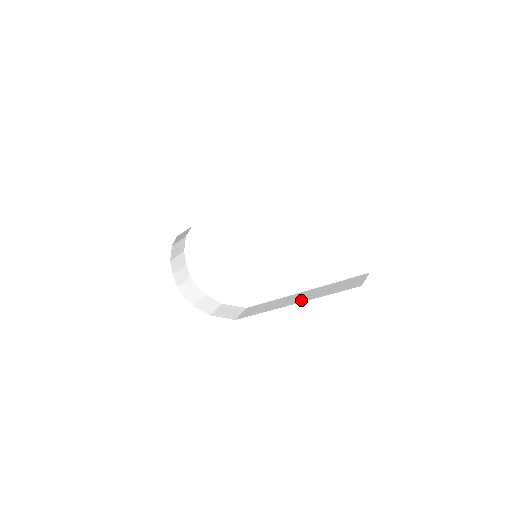
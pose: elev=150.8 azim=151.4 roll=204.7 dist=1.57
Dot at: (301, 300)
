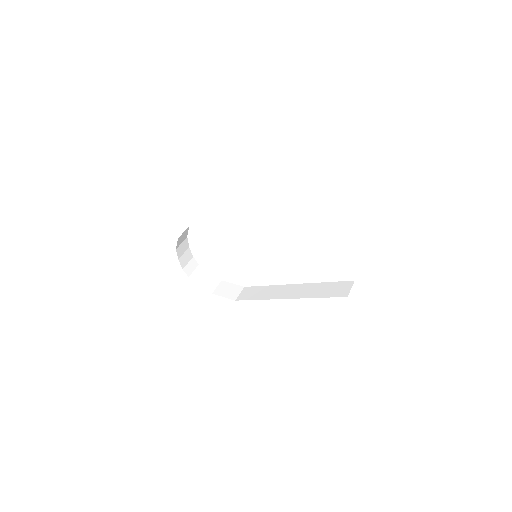
Dot at: (295, 296)
